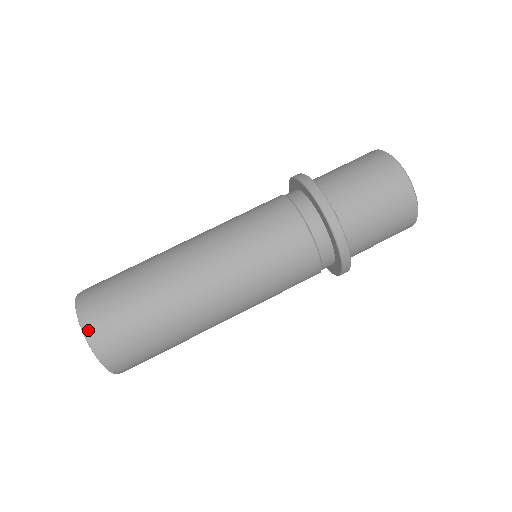
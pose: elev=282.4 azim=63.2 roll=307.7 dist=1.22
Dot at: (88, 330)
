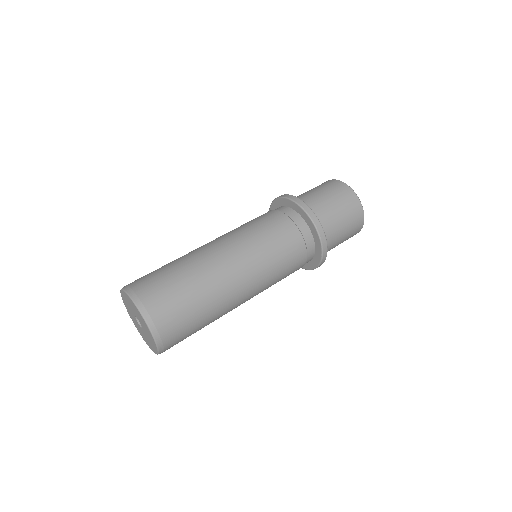
Dot at: (138, 300)
